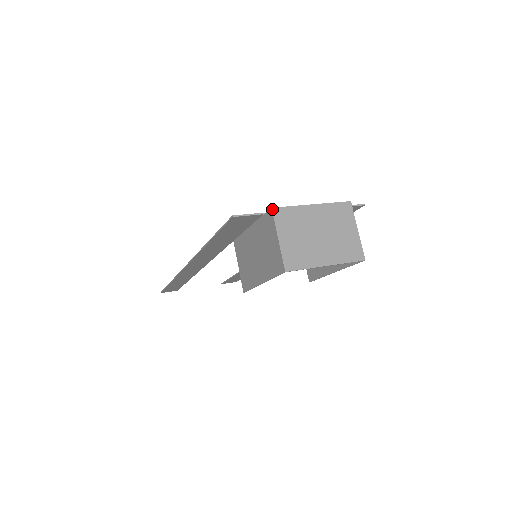
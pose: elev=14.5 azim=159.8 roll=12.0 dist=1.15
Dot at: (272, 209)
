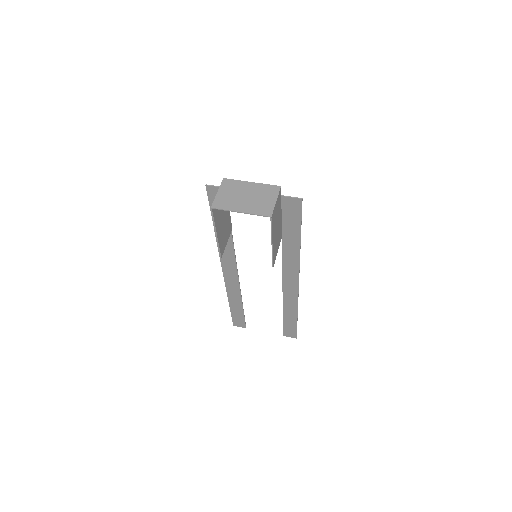
Dot at: (223, 179)
